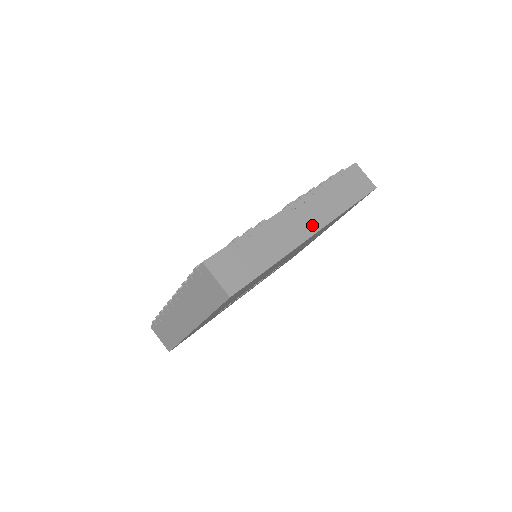
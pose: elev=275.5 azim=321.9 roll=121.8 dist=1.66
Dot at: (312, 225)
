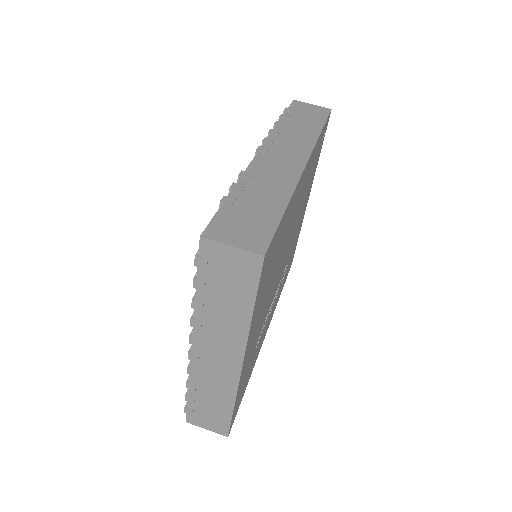
Dot at: (297, 157)
